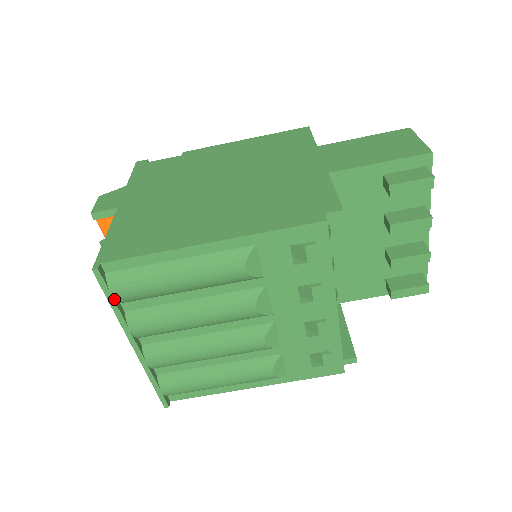
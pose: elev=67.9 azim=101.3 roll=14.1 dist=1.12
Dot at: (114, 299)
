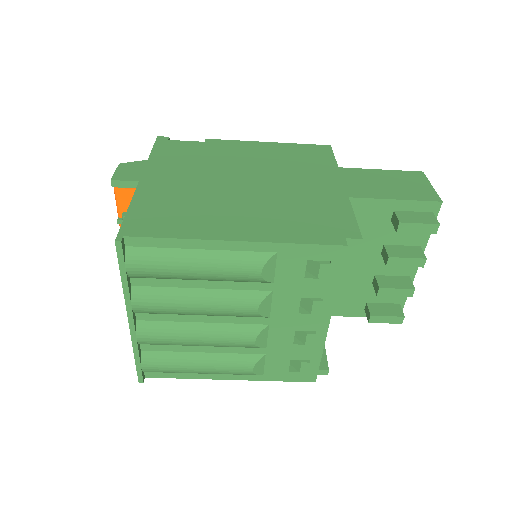
Dot at: (126, 273)
